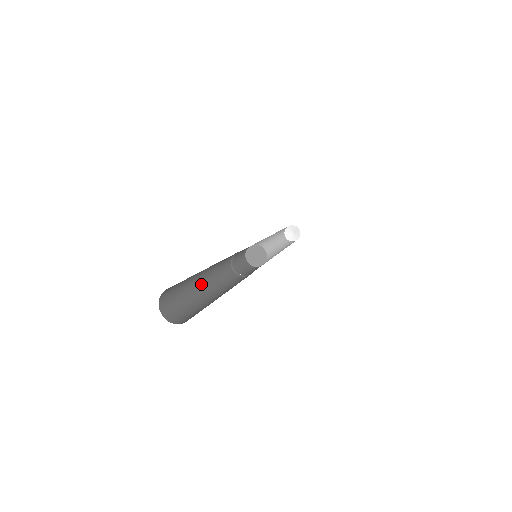
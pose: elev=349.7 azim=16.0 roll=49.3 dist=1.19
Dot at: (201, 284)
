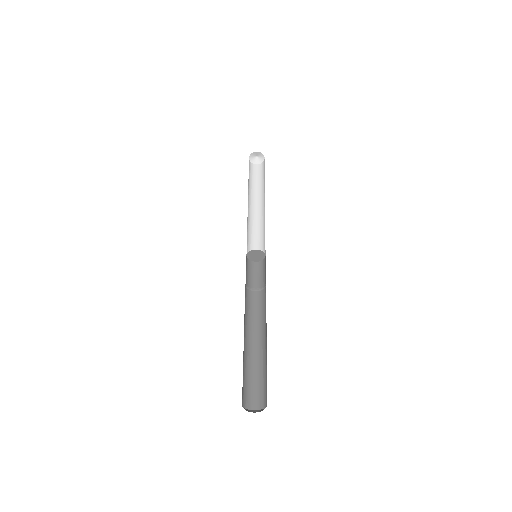
Dot at: (246, 344)
